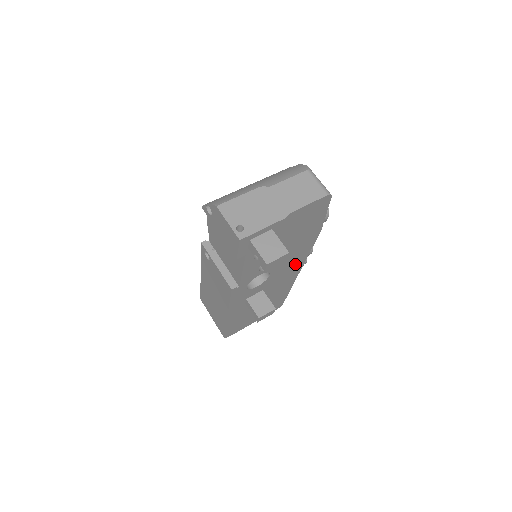
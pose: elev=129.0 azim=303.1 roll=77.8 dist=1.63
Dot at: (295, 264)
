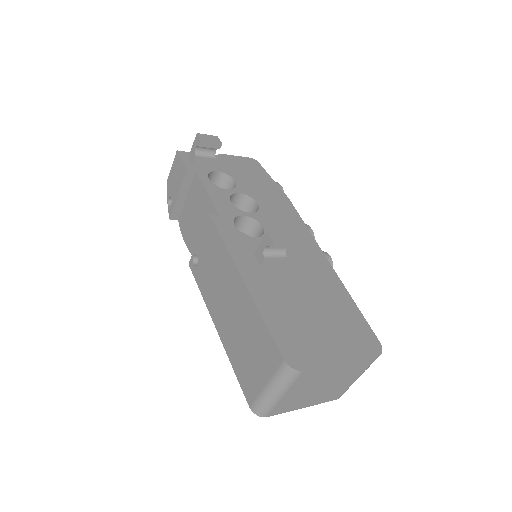
Dot at: (299, 235)
